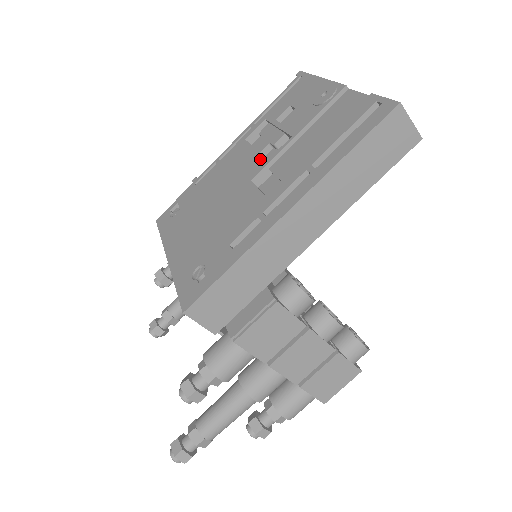
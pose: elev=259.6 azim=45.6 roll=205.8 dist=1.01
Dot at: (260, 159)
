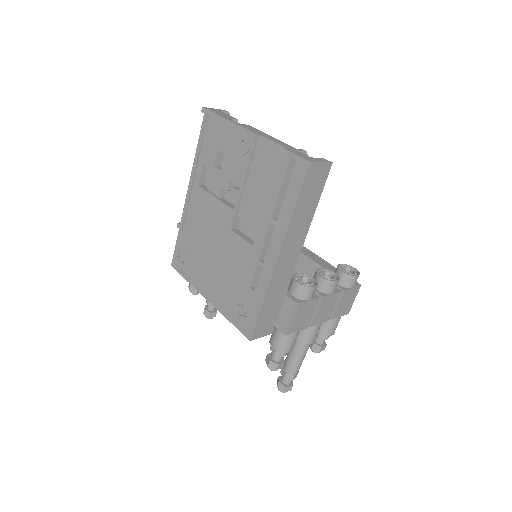
Dot at: (226, 209)
